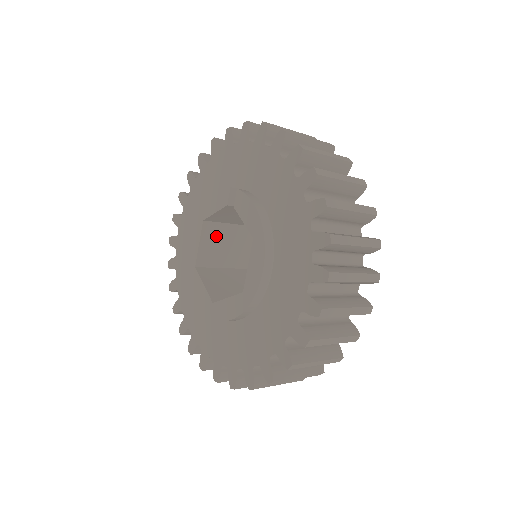
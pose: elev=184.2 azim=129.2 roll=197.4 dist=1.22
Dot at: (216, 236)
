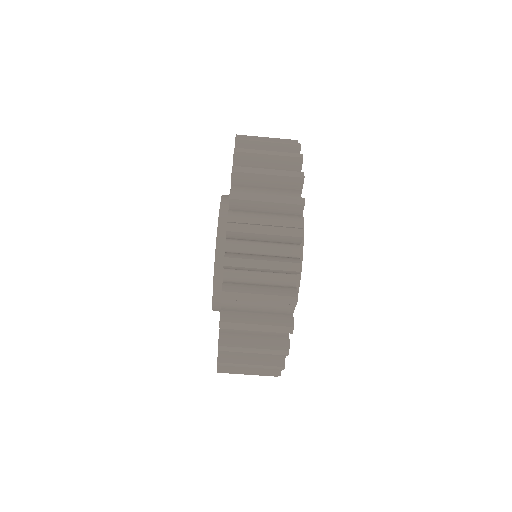
Dot at: occluded
